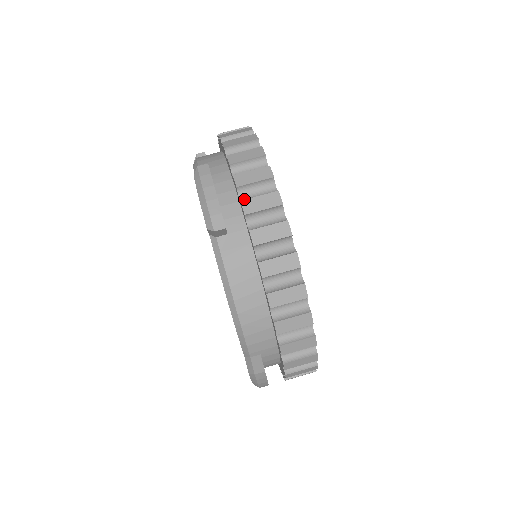
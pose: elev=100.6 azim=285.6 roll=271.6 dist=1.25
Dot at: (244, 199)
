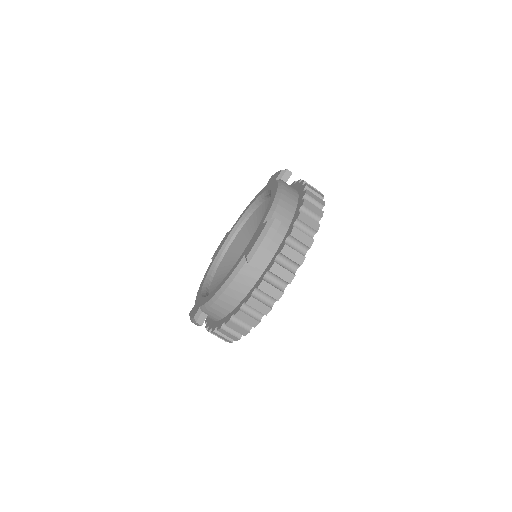
Dot at: (277, 260)
